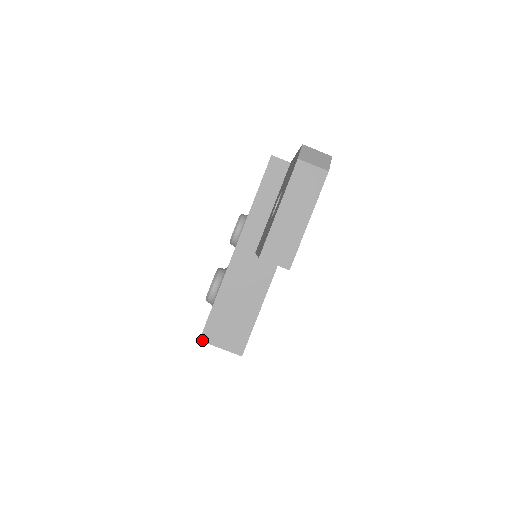
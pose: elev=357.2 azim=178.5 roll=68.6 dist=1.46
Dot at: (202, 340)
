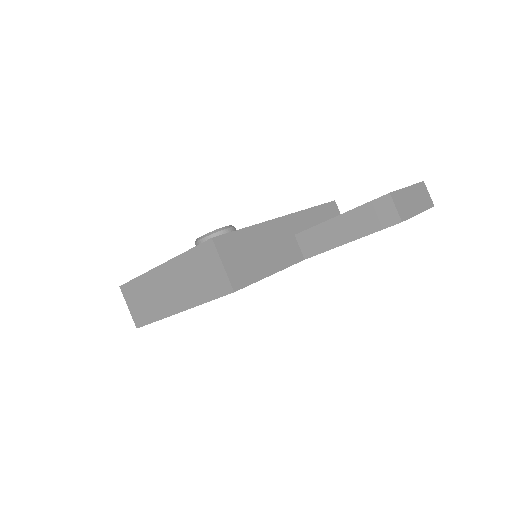
Dot at: (214, 240)
